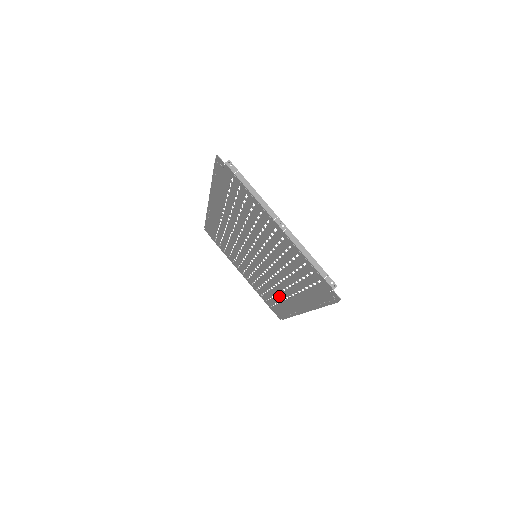
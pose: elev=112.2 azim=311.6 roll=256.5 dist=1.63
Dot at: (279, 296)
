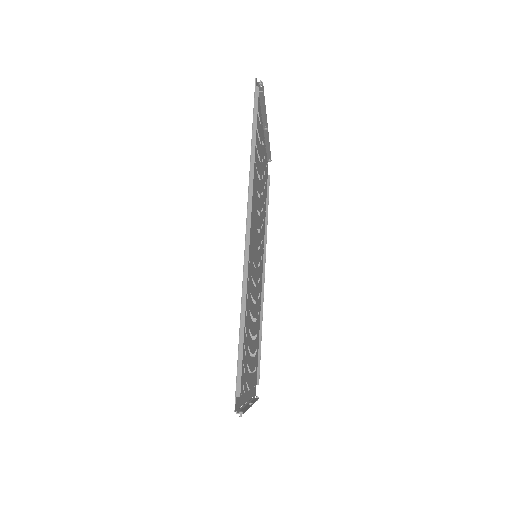
Dot at: (247, 289)
